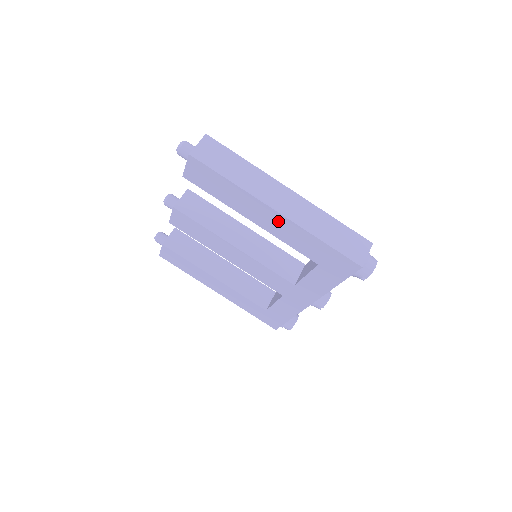
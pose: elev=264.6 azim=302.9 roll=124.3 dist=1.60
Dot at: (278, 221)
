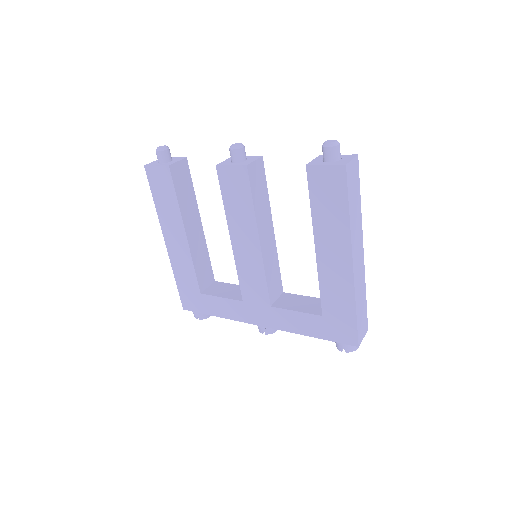
Dot at: (341, 269)
